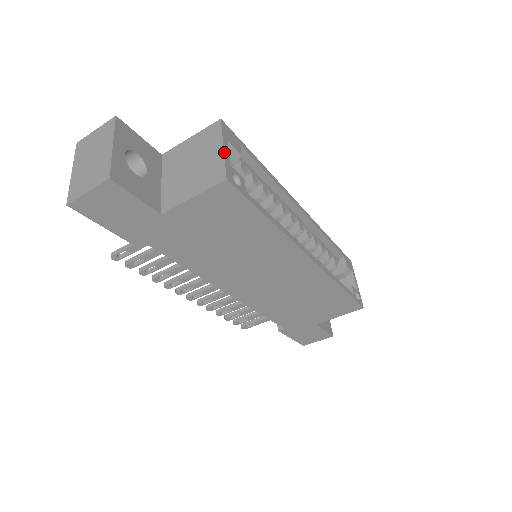
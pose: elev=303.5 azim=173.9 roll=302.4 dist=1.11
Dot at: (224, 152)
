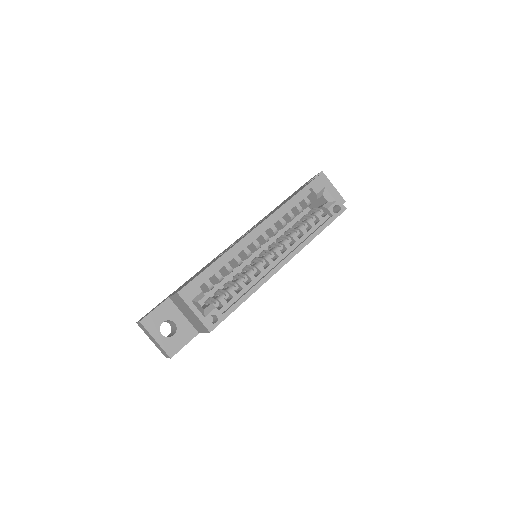
Dot at: (196, 316)
